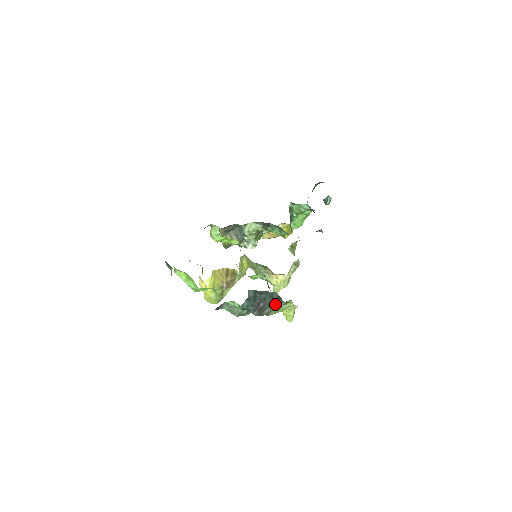
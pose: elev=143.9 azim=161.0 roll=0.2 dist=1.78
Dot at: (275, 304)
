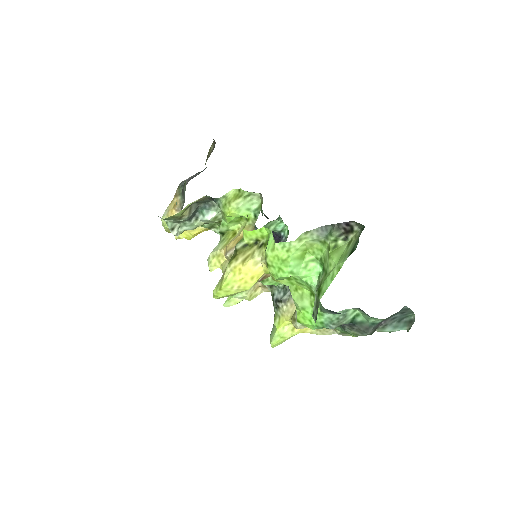
Dot at: (395, 327)
